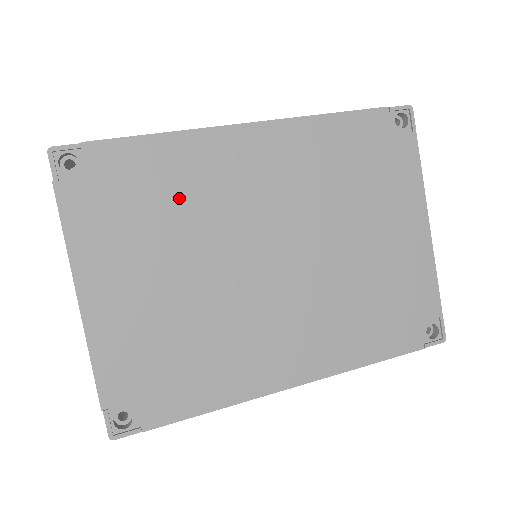
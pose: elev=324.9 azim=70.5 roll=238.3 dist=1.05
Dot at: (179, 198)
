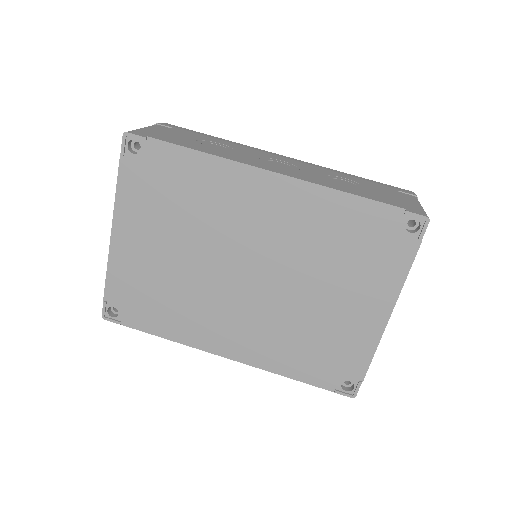
Dot at: (197, 202)
